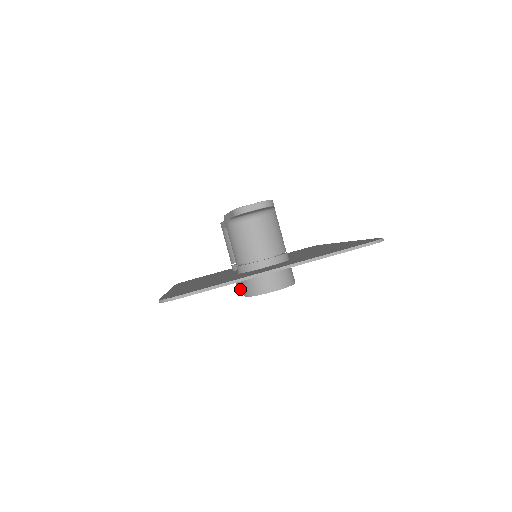
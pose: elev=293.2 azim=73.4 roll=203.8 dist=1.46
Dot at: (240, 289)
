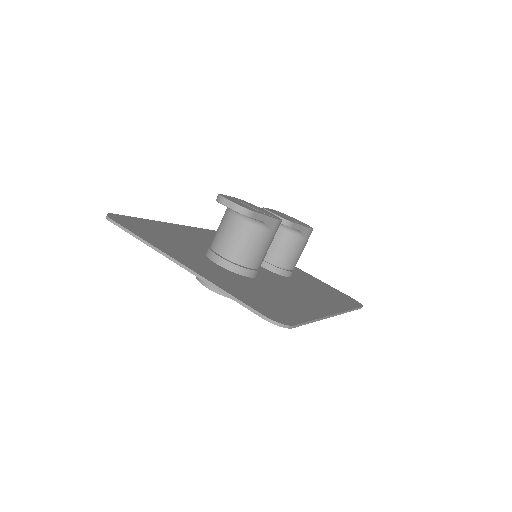
Dot at: occluded
